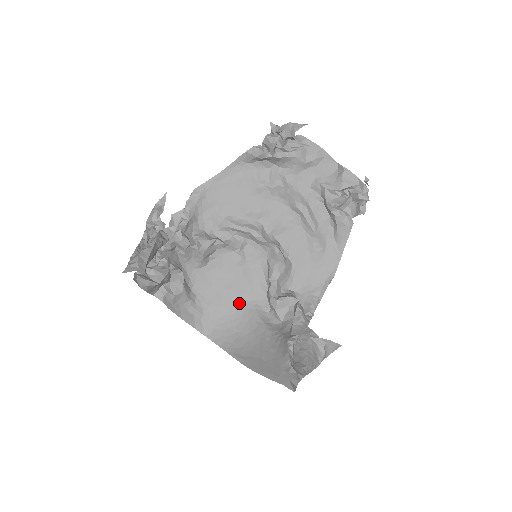
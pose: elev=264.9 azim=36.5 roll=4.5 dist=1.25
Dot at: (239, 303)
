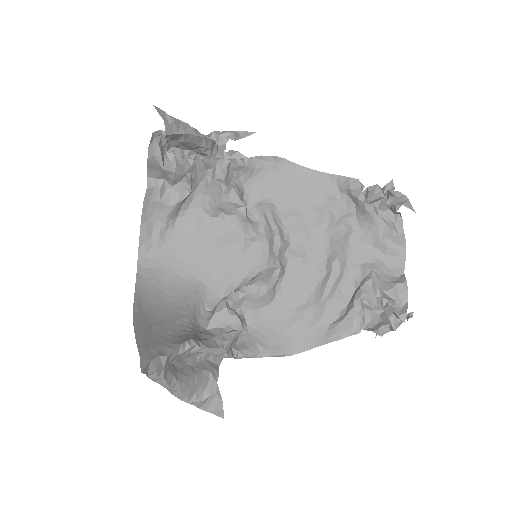
Dot at: (195, 275)
